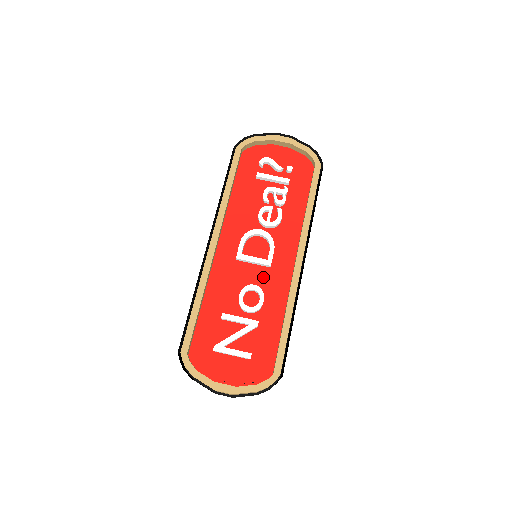
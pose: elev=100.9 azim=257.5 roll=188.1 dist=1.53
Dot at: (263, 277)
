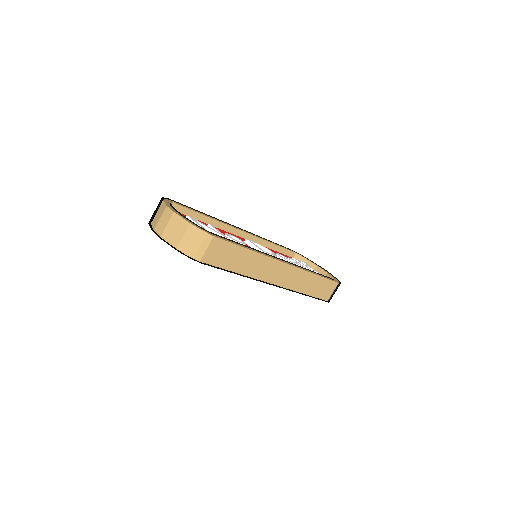
Dot at: occluded
